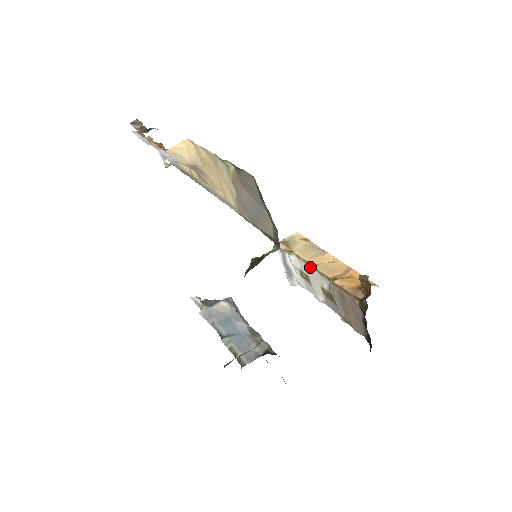
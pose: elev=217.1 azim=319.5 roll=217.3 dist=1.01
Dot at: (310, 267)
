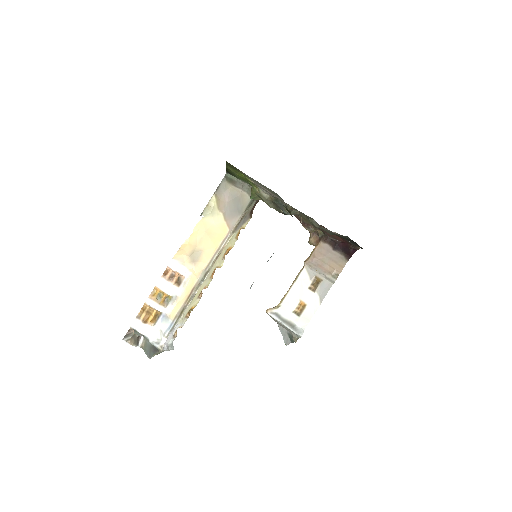
Dot at: (293, 287)
